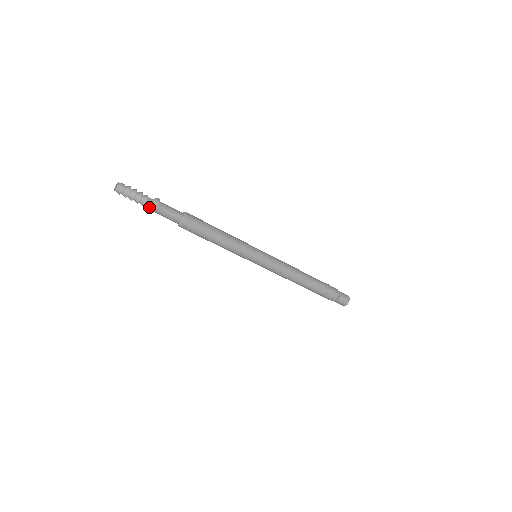
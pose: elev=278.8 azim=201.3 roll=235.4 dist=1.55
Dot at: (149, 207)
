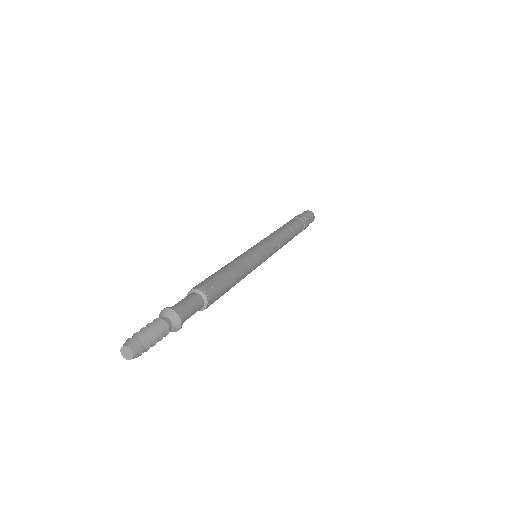
Dot at: occluded
